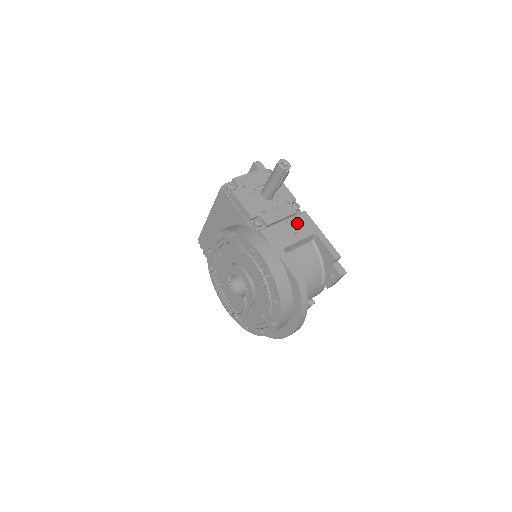
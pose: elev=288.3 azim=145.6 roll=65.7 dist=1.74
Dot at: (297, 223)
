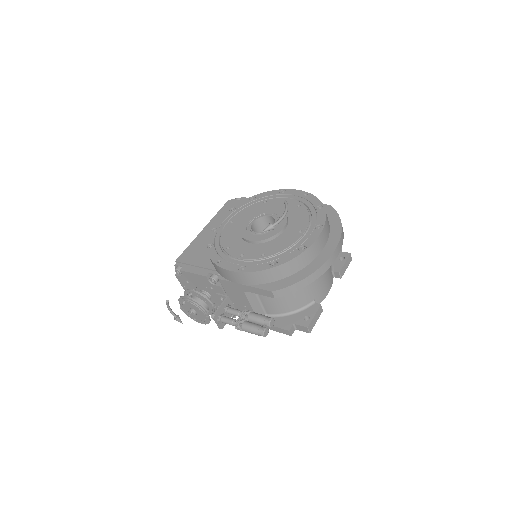
Dot at: occluded
